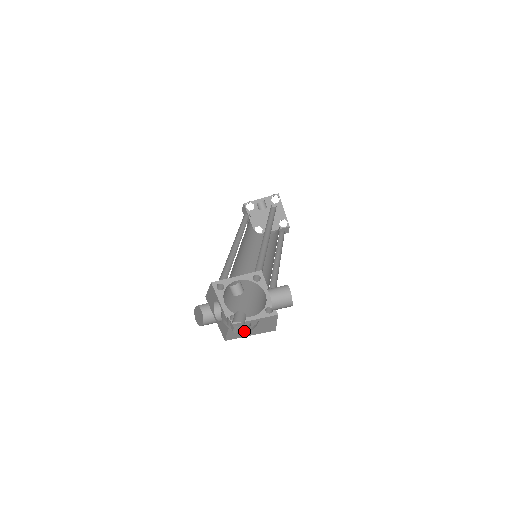
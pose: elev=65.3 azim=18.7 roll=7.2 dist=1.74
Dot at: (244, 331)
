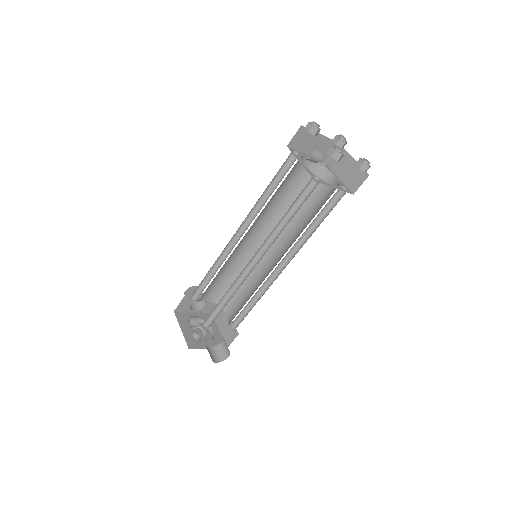
Dot at: (211, 330)
